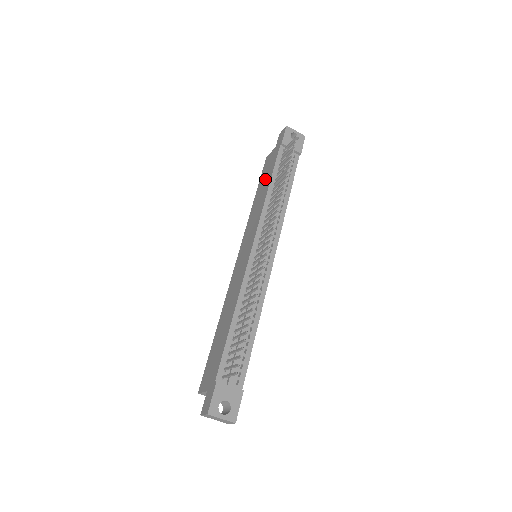
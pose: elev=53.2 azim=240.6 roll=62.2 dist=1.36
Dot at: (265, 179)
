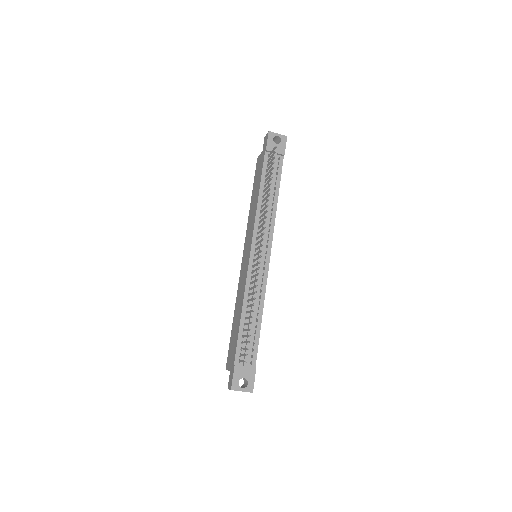
Dot at: (256, 184)
